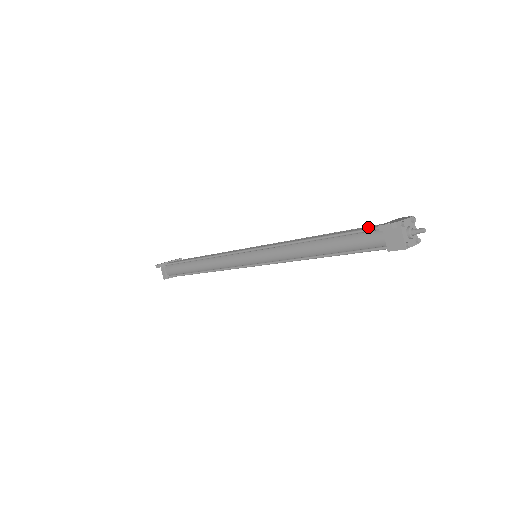
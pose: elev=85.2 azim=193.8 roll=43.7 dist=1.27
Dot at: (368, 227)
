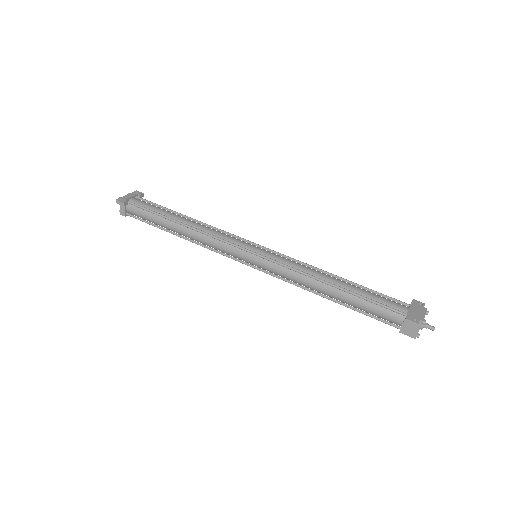
Dot at: (389, 302)
